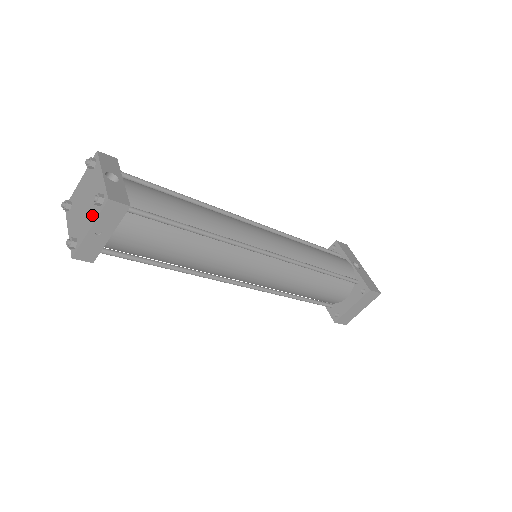
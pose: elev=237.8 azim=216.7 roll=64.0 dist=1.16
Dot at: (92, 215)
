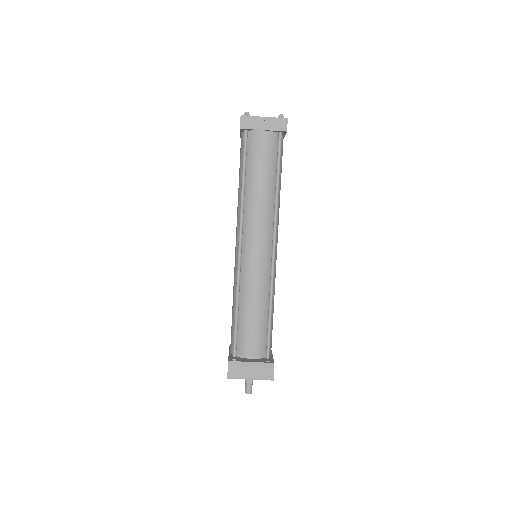
Dot at: occluded
